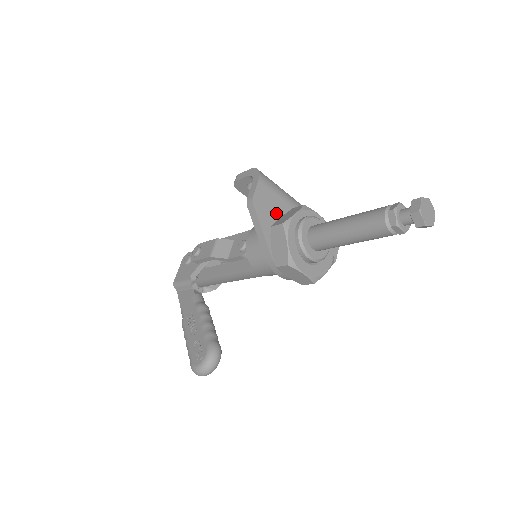
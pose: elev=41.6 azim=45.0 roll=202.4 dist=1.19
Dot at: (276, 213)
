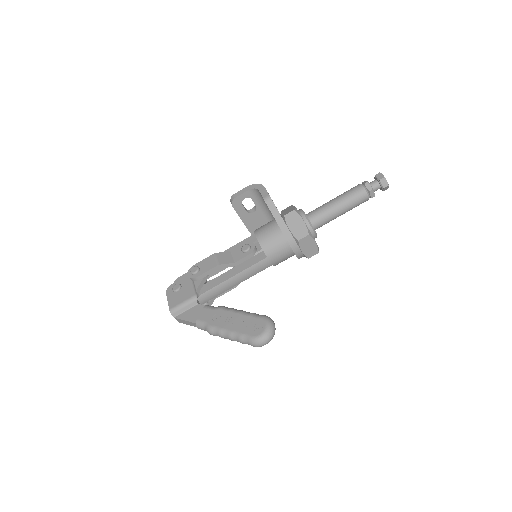
Dot at: occluded
